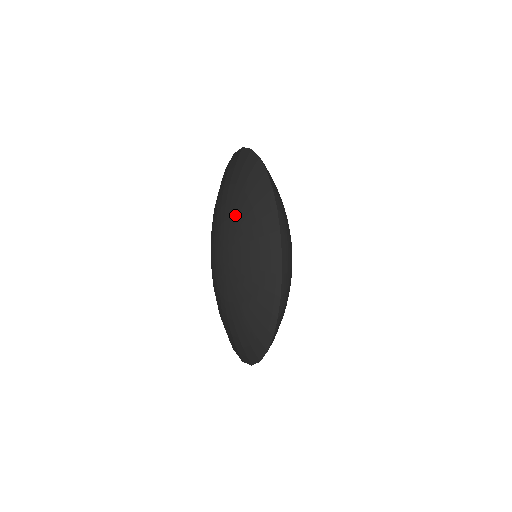
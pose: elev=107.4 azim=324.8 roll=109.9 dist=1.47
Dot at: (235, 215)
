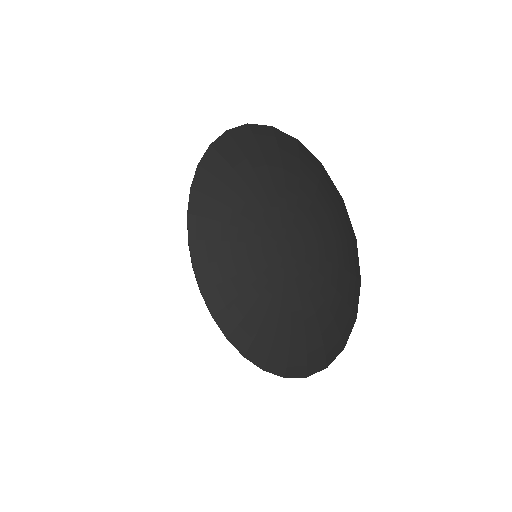
Dot at: occluded
